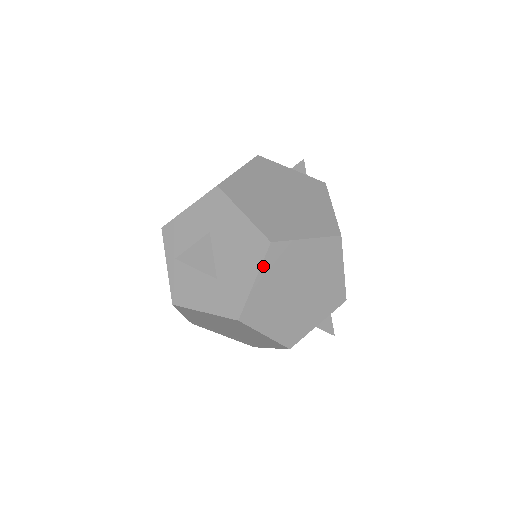
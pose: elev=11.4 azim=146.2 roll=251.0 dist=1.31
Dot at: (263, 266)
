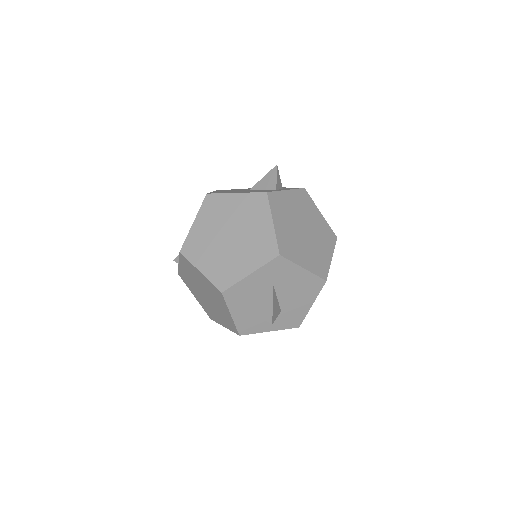
Dot at: (318, 294)
